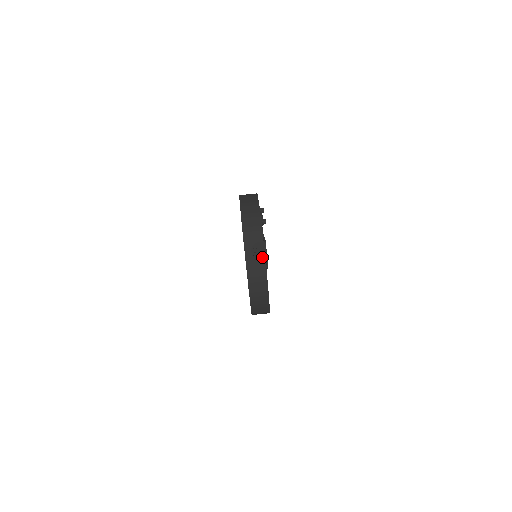
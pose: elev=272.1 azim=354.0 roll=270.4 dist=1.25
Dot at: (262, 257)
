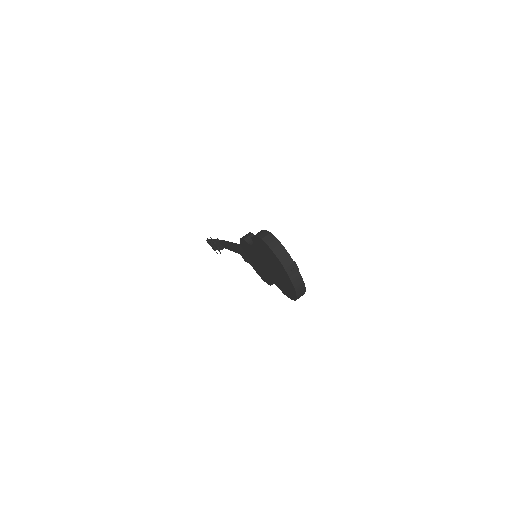
Dot at: (297, 271)
